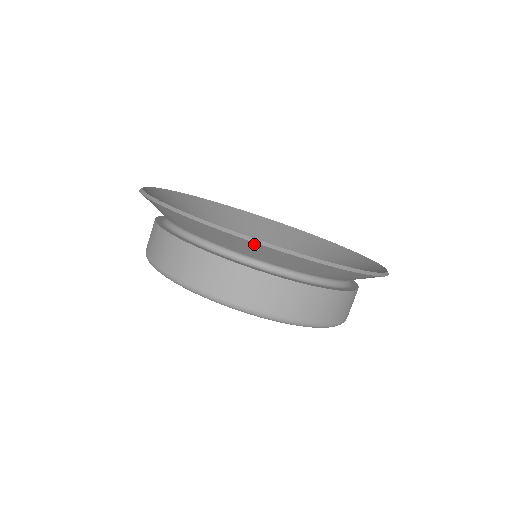
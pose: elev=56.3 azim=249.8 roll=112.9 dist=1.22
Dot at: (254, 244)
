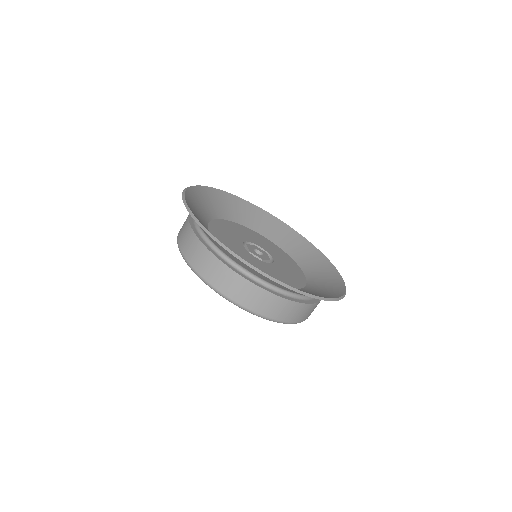
Dot at: (229, 253)
